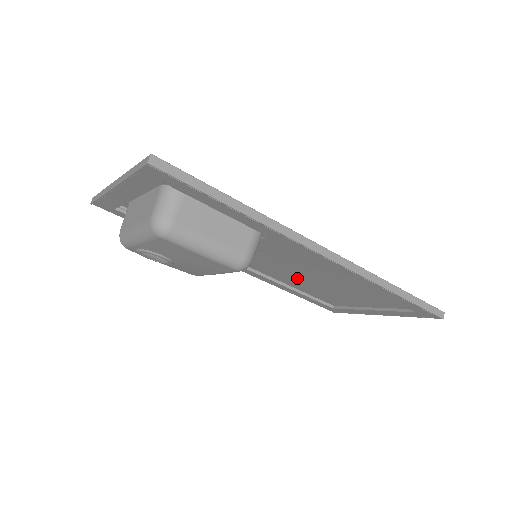
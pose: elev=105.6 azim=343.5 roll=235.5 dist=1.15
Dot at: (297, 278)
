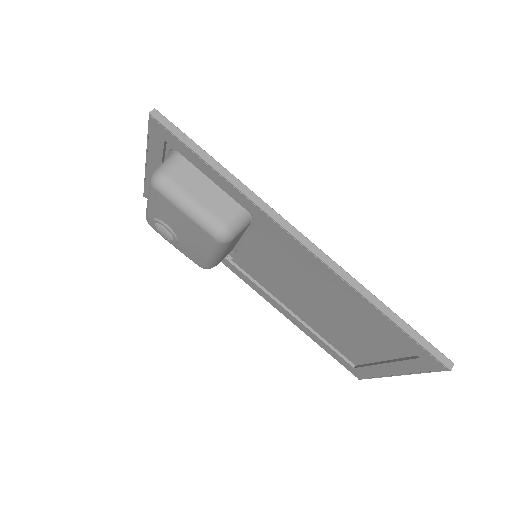
Dot at: (307, 306)
